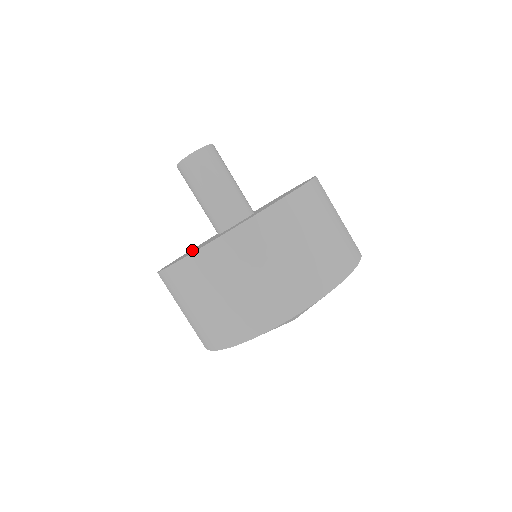
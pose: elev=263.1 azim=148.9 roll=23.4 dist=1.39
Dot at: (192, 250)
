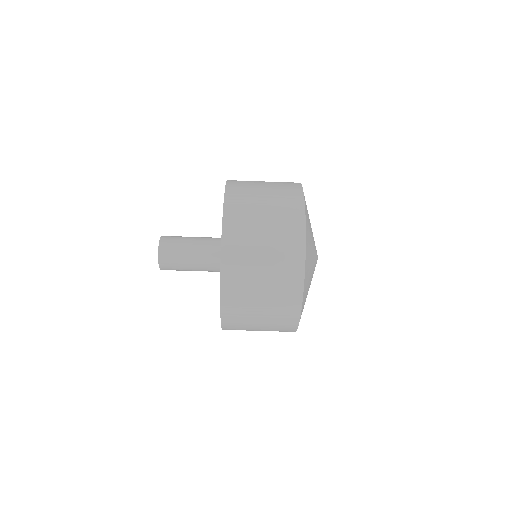
Dot at: occluded
